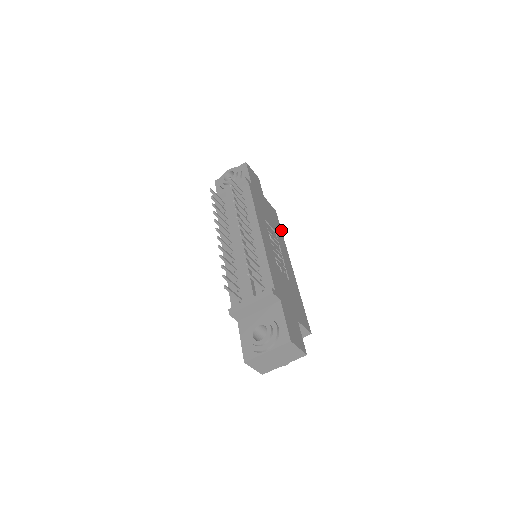
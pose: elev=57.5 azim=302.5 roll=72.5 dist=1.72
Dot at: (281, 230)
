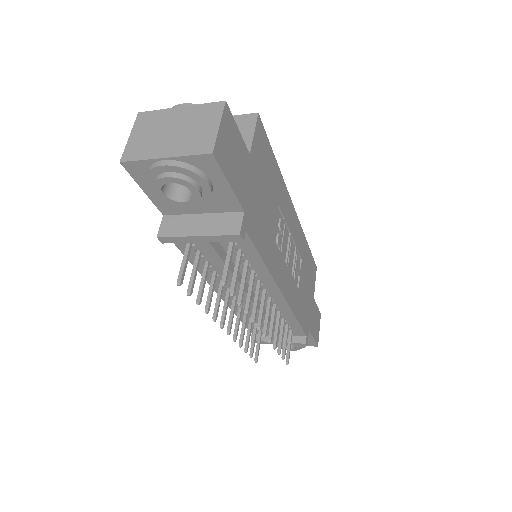
Dot at: (274, 157)
